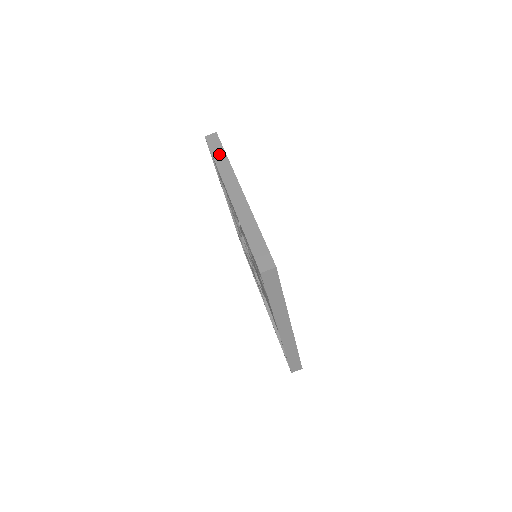
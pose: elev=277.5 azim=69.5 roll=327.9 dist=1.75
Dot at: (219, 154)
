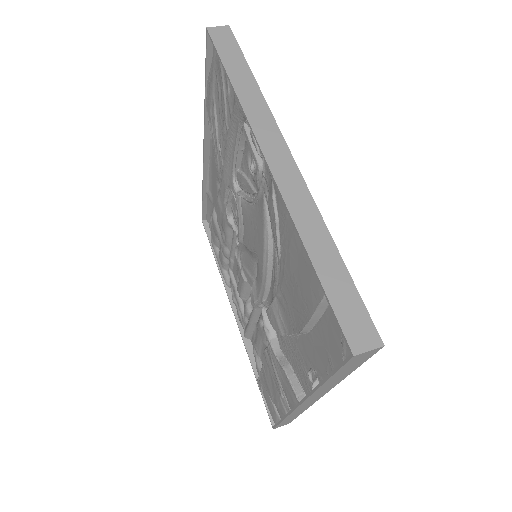
Dot at: occluded
